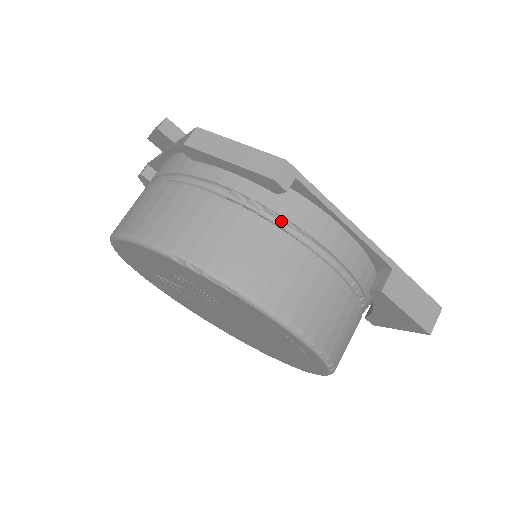
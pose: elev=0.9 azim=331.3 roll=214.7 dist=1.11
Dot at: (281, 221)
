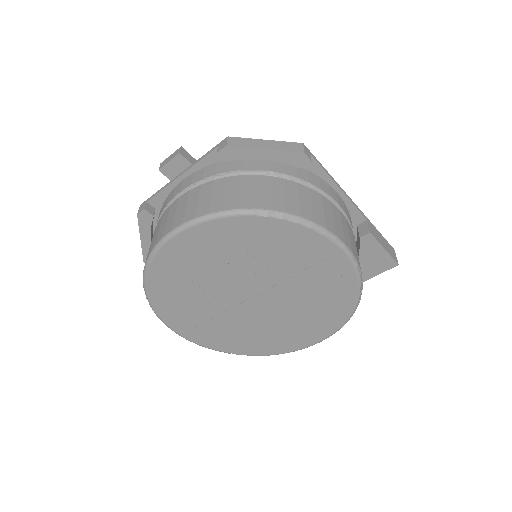
Dot at: (307, 186)
